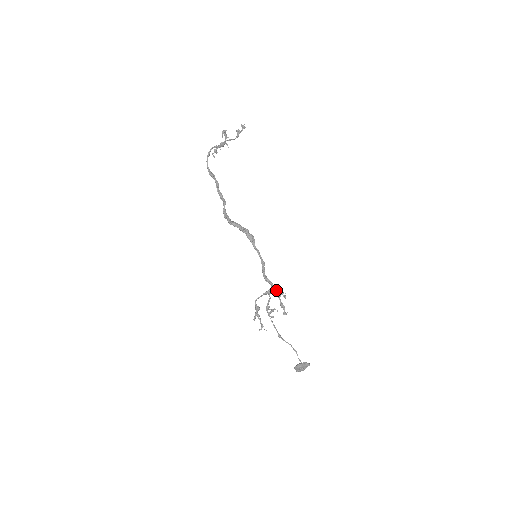
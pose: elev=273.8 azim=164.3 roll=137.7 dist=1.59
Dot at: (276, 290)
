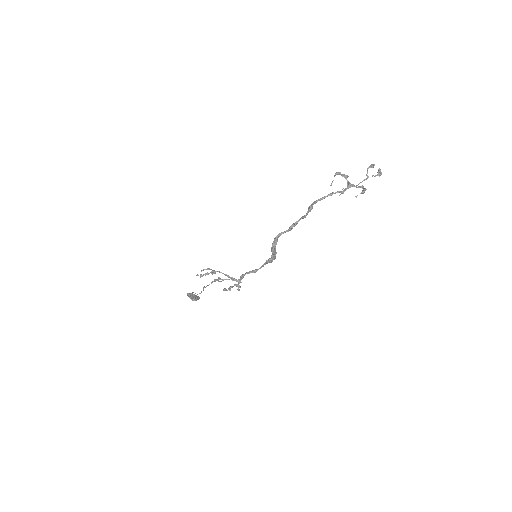
Dot at: occluded
